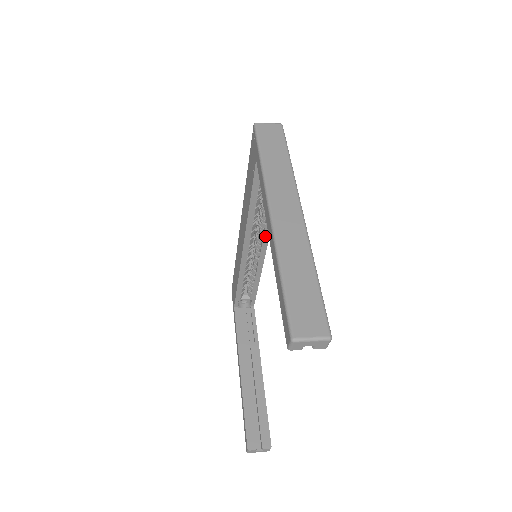
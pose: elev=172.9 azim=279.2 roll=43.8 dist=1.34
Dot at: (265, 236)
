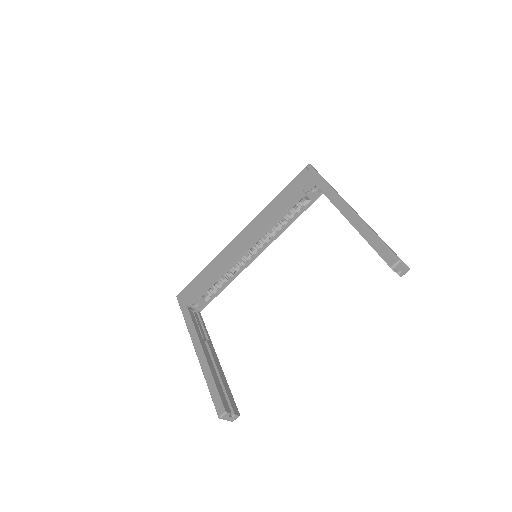
Dot at: (267, 244)
